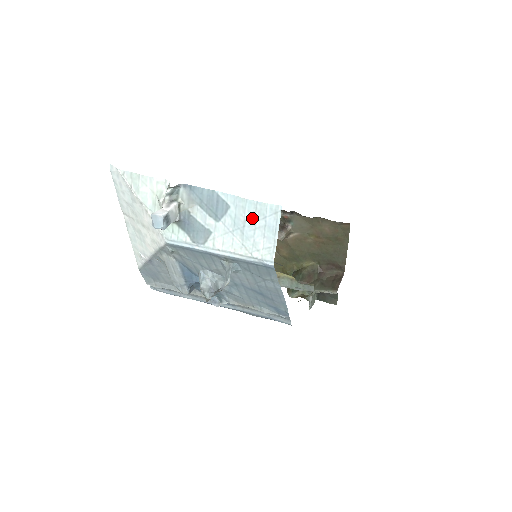
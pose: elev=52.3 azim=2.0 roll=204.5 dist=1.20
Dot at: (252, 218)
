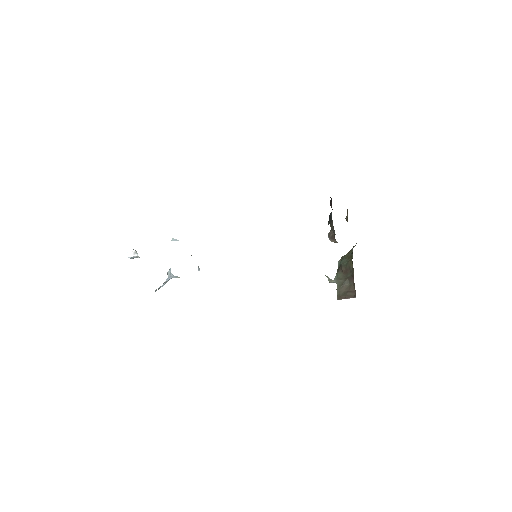
Dot at: occluded
